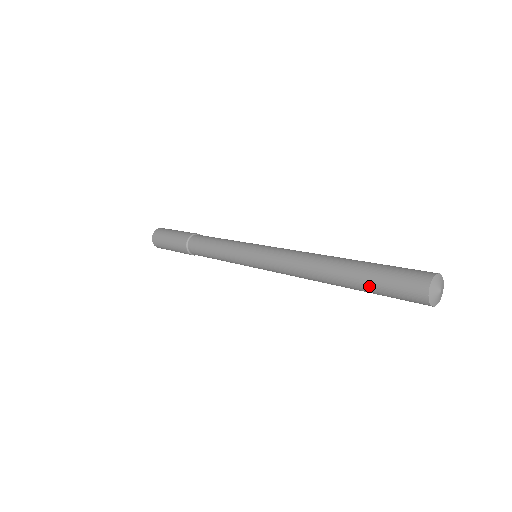
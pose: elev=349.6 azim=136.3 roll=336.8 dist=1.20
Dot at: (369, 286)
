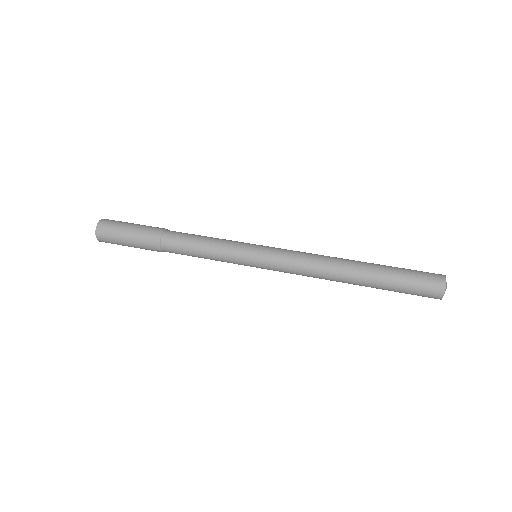
Dot at: (391, 289)
